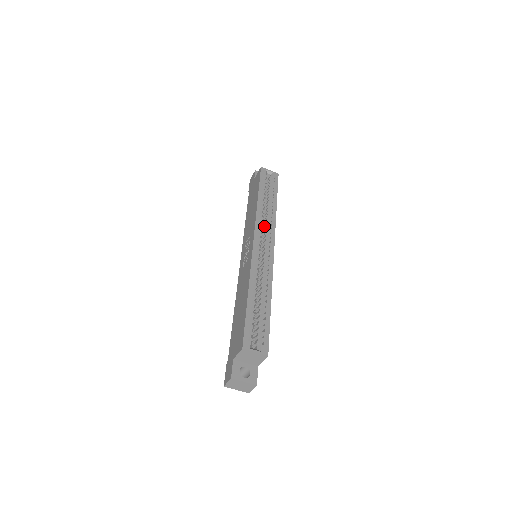
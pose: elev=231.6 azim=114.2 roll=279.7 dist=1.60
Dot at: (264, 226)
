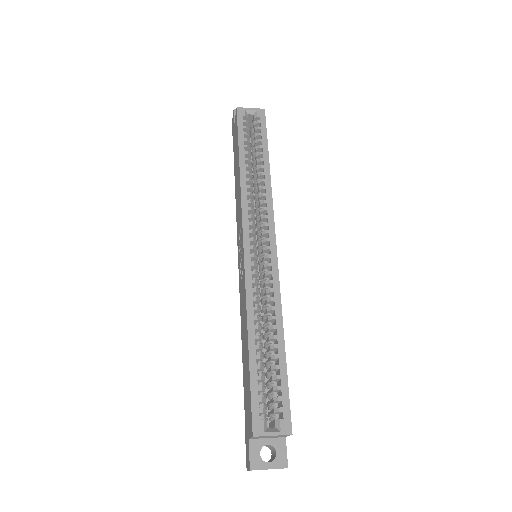
Dot at: (258, 207)
